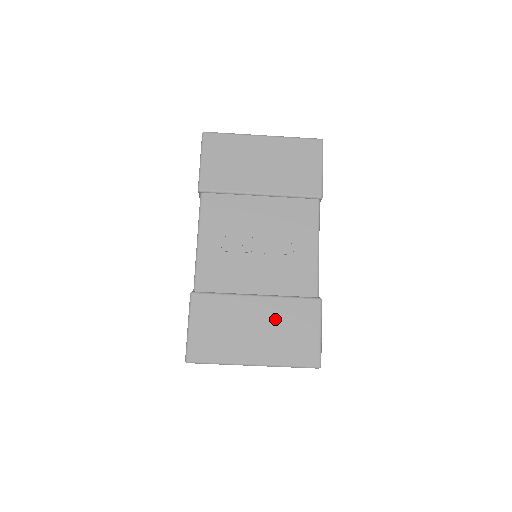
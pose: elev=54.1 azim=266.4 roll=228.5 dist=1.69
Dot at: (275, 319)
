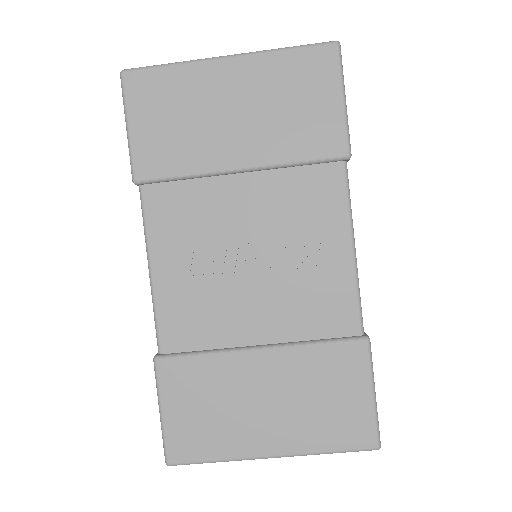
Dot at: (295, 383)
